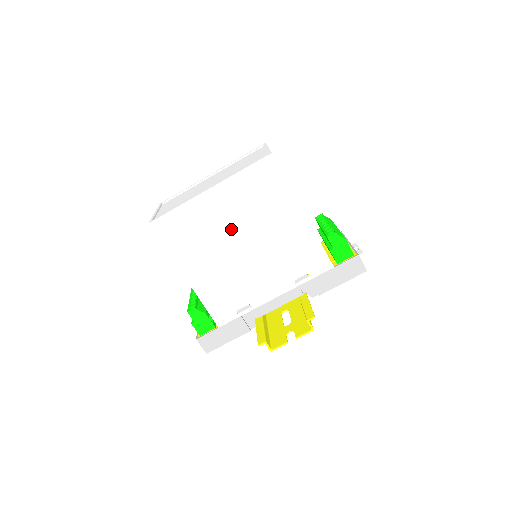
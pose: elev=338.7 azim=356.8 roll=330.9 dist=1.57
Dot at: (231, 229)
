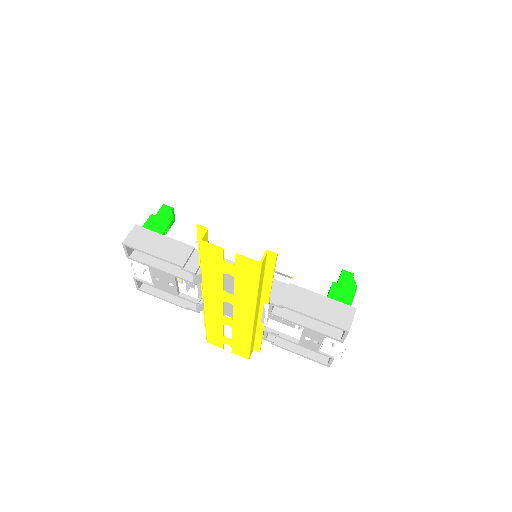
Dot at: (277, 190)
